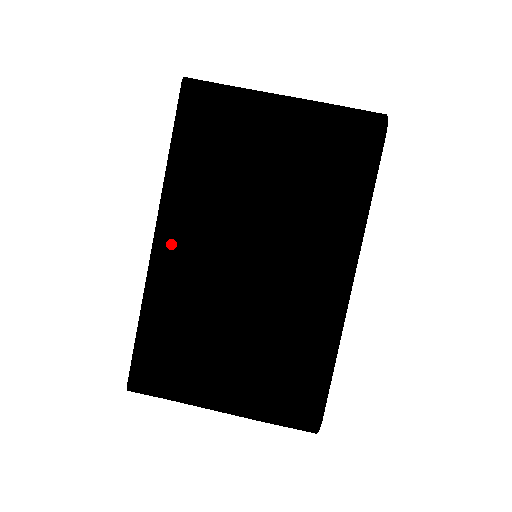
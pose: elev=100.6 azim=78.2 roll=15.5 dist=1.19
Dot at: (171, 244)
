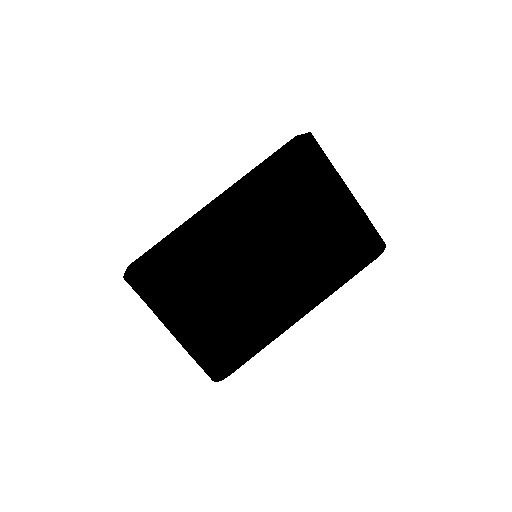
Dot at: (226, 216)
